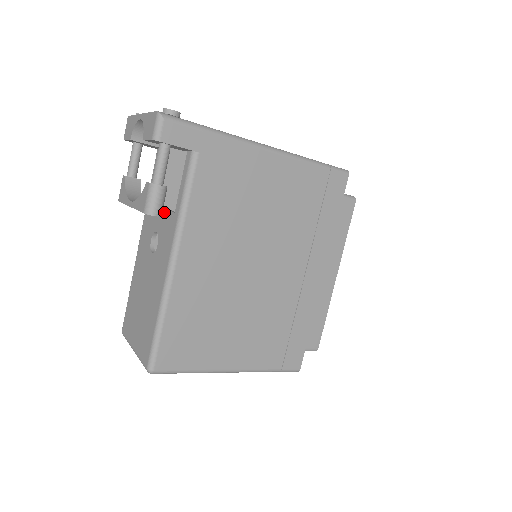
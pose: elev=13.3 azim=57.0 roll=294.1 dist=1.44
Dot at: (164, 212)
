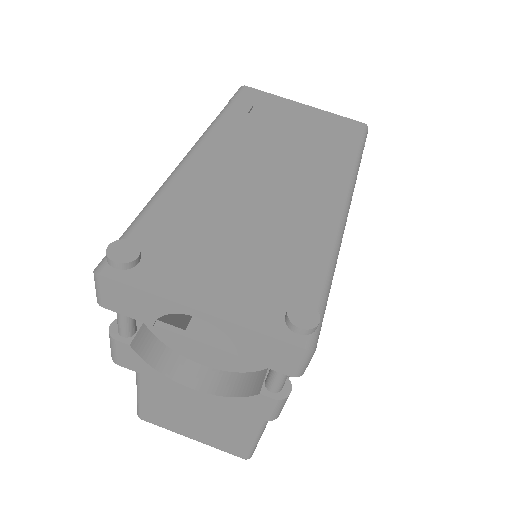
Dot at: (227, 356)
